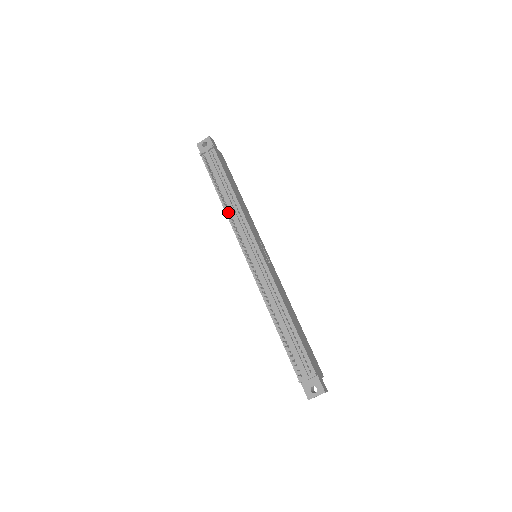
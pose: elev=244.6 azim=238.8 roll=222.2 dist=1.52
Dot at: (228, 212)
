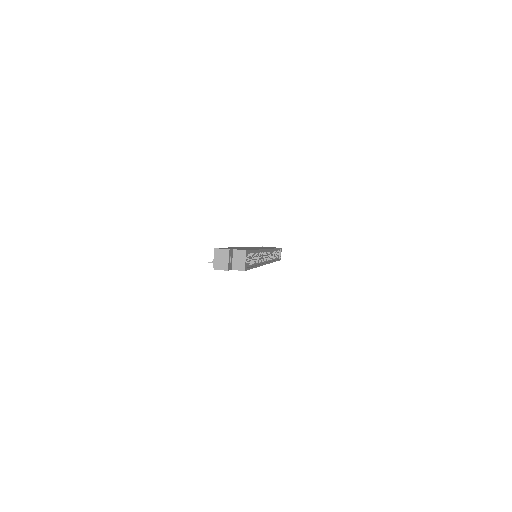
Dot at: occluded
